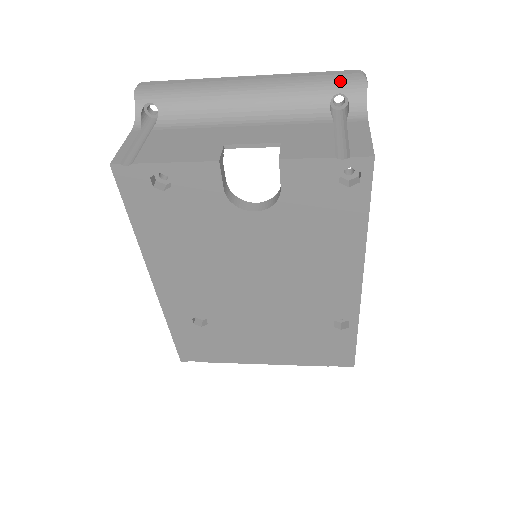
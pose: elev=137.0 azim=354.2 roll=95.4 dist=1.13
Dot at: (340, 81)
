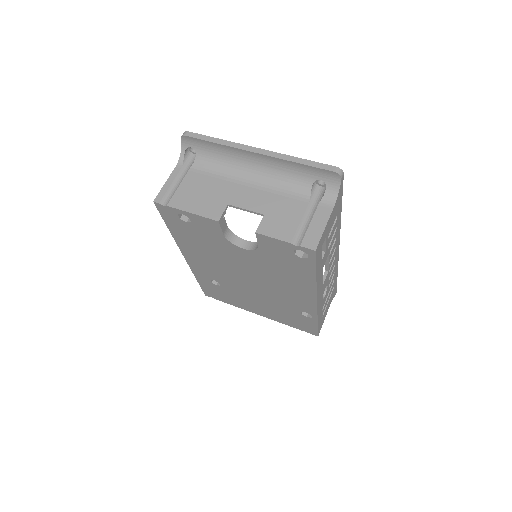
Dot at: (322, 172)
